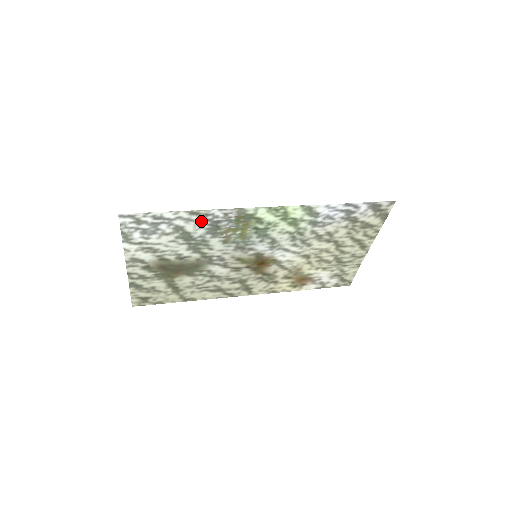
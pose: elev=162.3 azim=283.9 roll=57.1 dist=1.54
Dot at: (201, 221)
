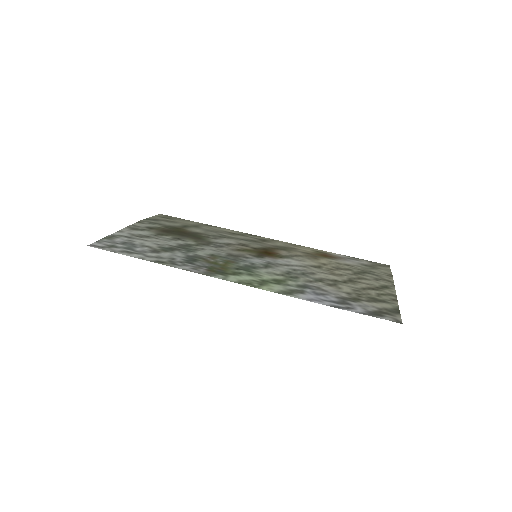
Dot at: (173, 259)
